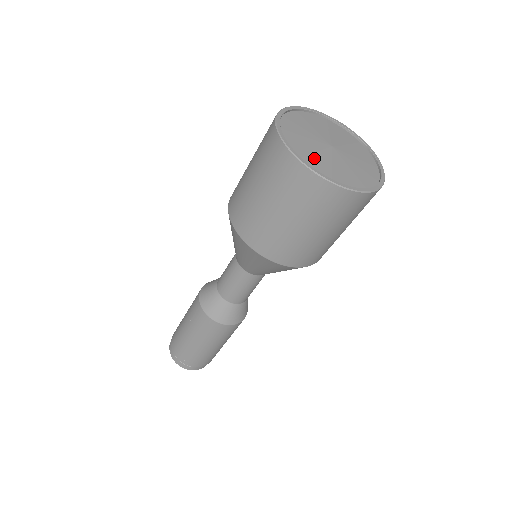
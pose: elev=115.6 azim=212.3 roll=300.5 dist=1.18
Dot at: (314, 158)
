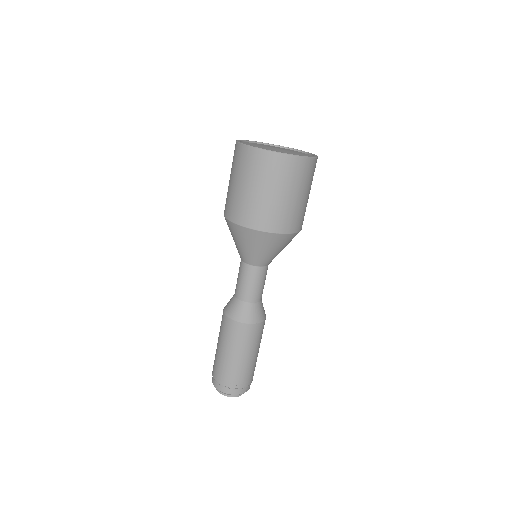
Dot at: (251, 144)
